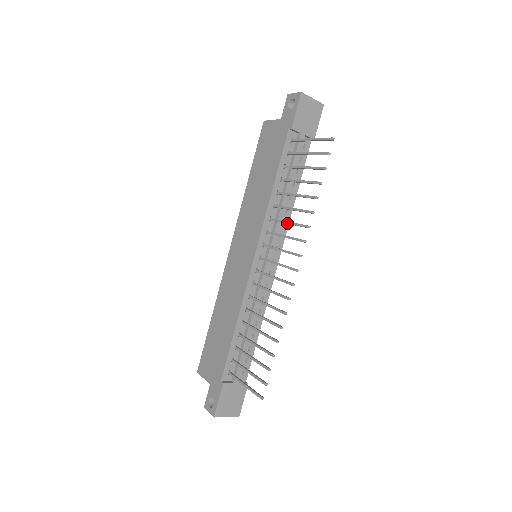
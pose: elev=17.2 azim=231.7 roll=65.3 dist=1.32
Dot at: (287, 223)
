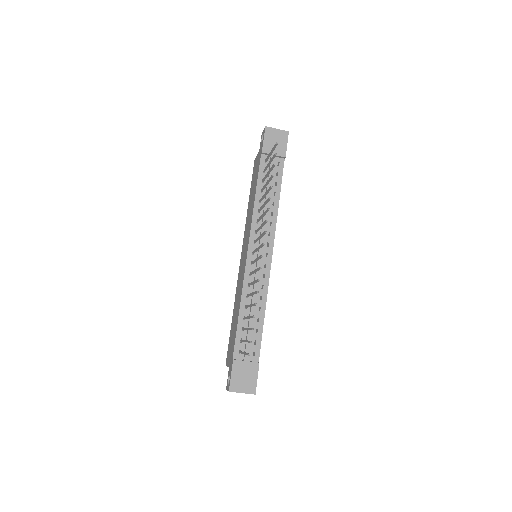
Dot at: (261, 216)
